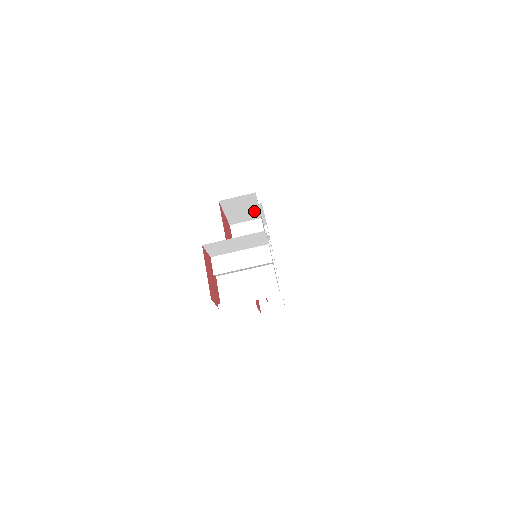
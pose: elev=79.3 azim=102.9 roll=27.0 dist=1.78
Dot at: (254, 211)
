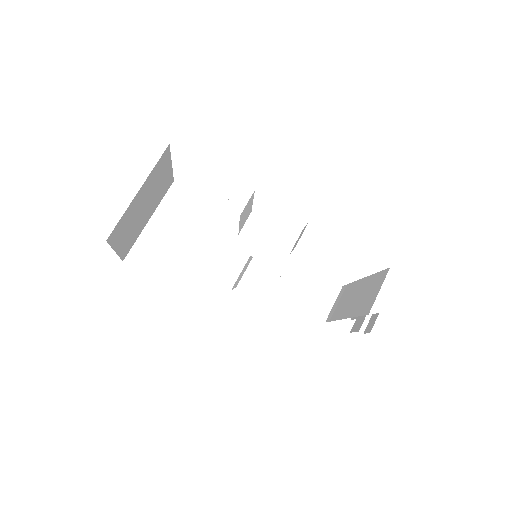
Dot at: occluded
